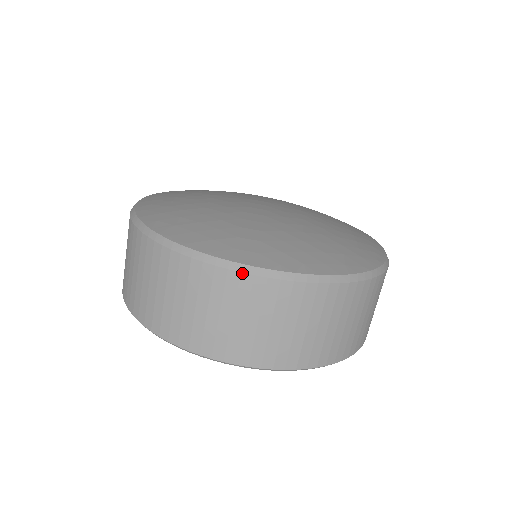
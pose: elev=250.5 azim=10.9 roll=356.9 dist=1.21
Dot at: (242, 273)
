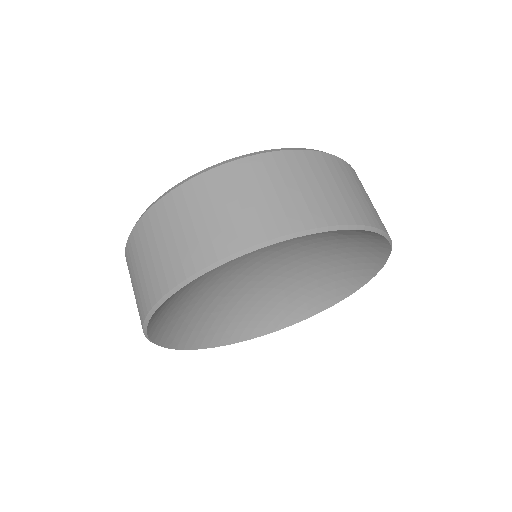
Dot at: (346, 162)
